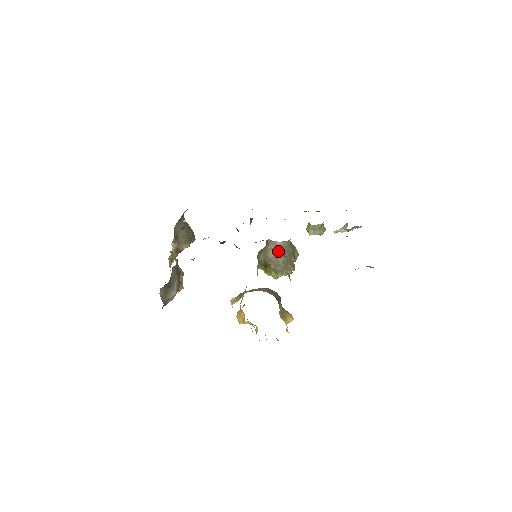
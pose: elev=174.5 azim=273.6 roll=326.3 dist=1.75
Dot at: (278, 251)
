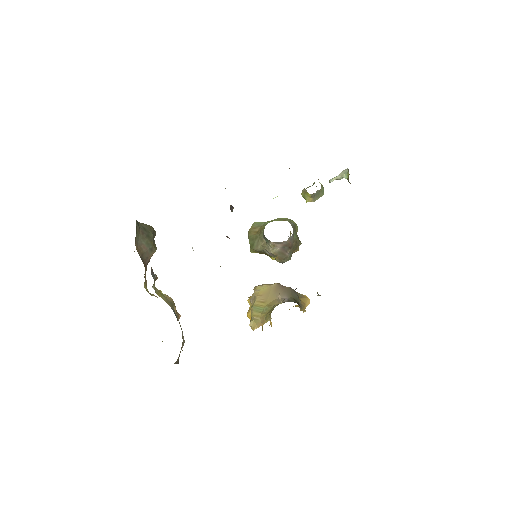
Dot at: (283, 247)
